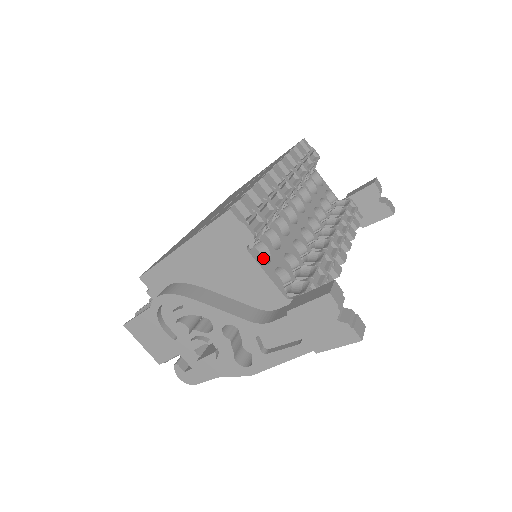
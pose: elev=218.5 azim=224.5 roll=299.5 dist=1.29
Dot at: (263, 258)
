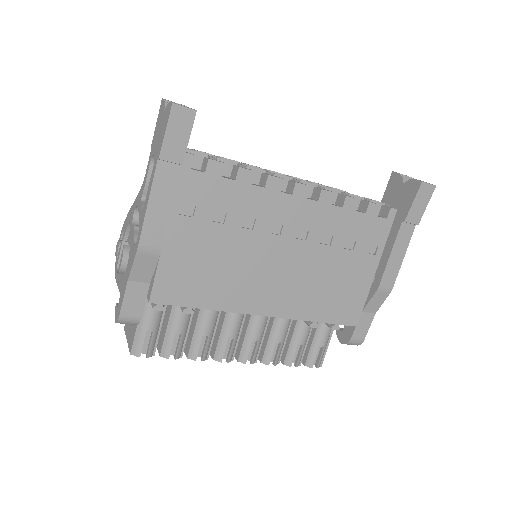
Dot at: occluded
